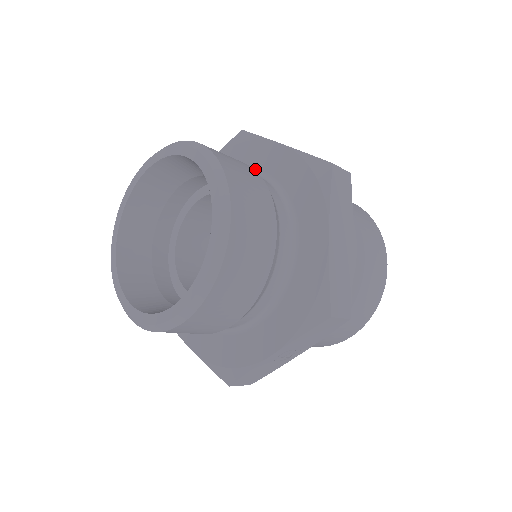
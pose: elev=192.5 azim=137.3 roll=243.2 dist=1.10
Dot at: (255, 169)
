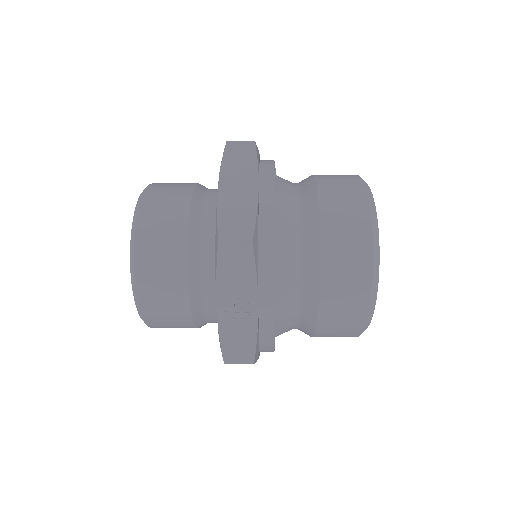
Dot at: occluded
